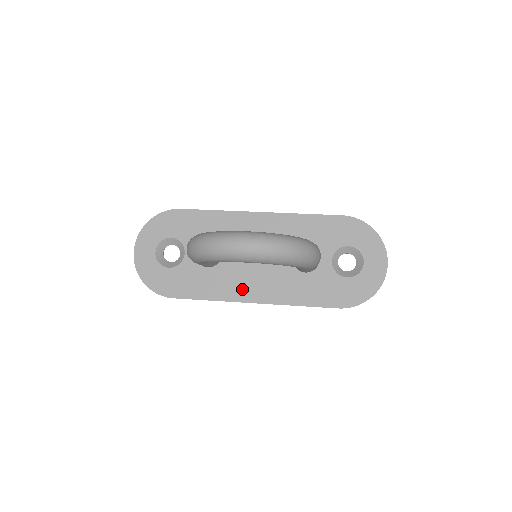
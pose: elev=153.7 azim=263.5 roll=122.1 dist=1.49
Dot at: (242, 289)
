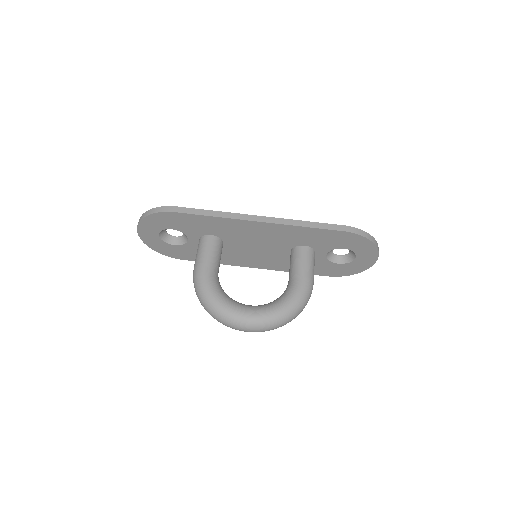
Dot at: (244, 261)
